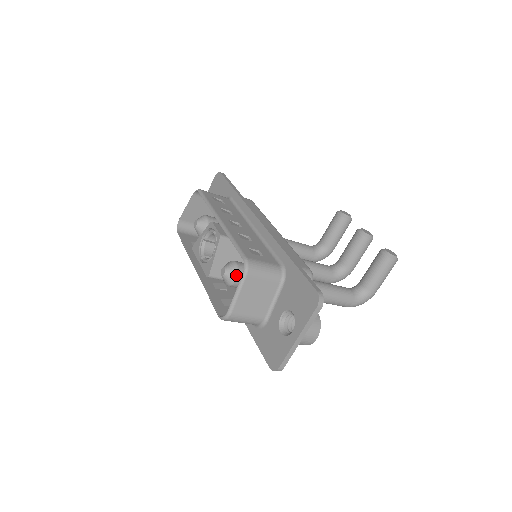
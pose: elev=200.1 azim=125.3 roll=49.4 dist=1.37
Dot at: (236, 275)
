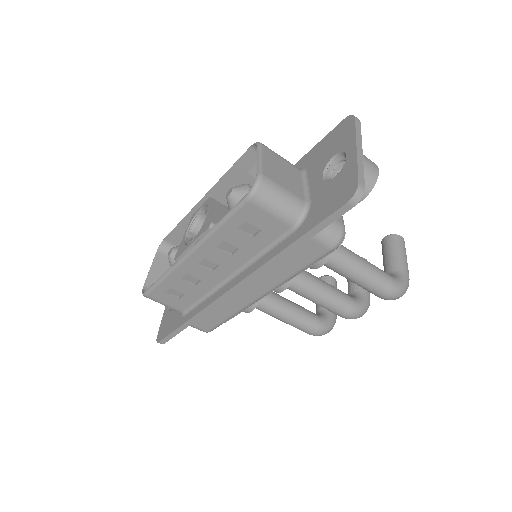
Dot at: (247, 185)
